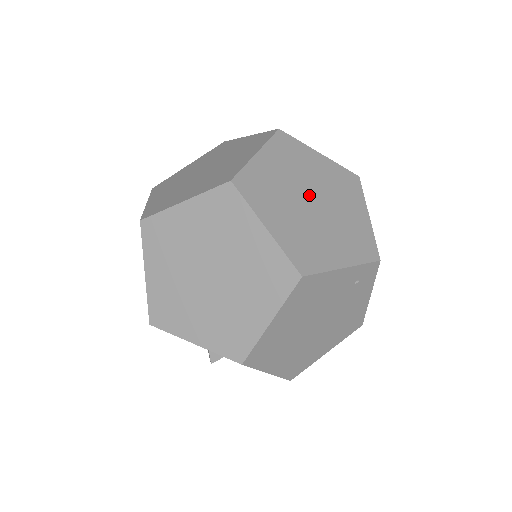
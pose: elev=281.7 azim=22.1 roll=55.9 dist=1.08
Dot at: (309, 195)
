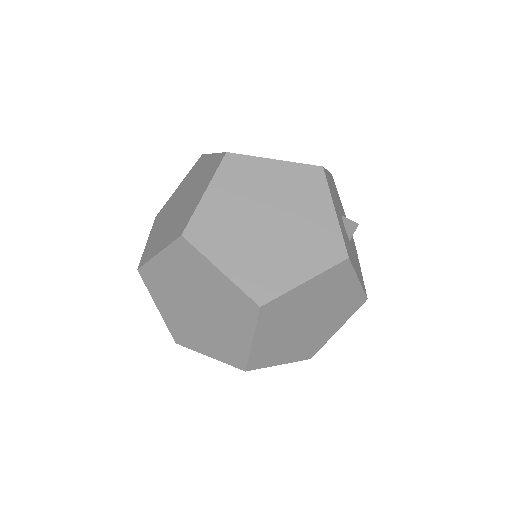
Dot at: (311, 316)
